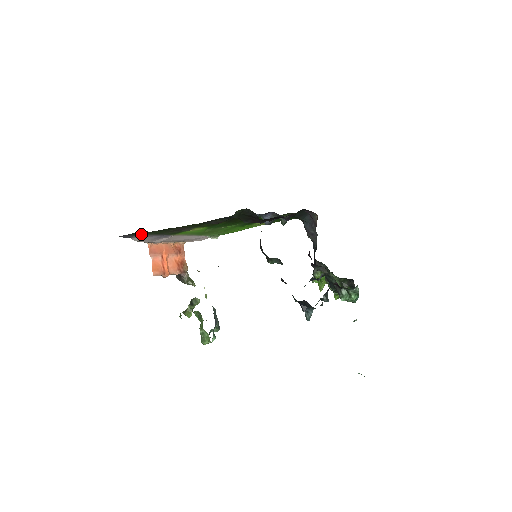
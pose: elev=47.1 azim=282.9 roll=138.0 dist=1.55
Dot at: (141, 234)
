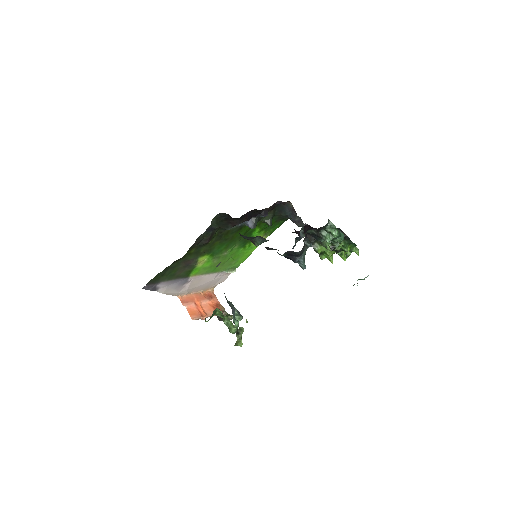
Dot at: (159, 281)
